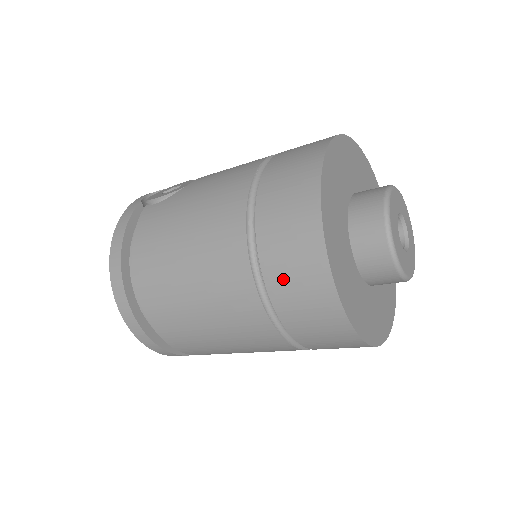
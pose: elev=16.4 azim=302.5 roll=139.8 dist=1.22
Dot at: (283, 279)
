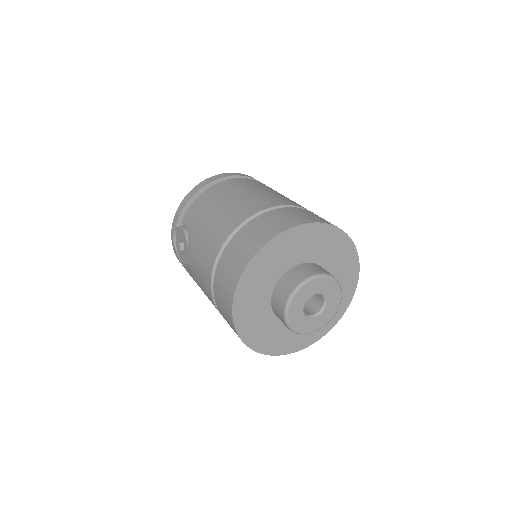
Dot at: occluded
